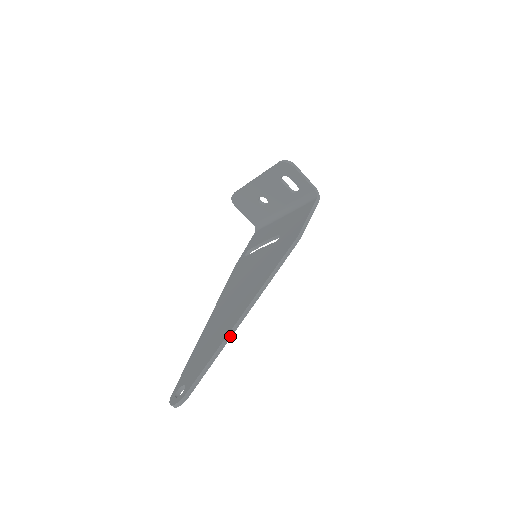
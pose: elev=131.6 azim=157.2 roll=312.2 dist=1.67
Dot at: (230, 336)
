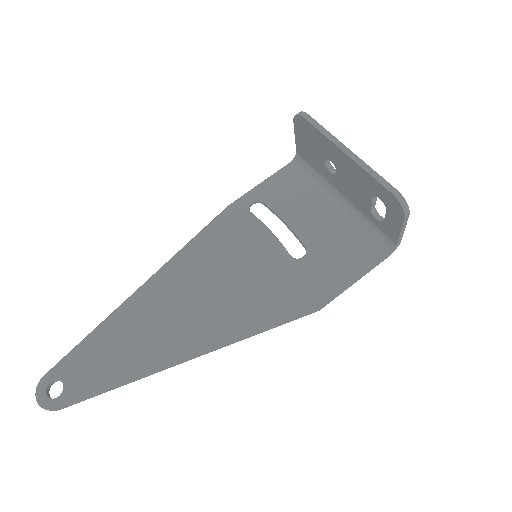
Dot at: (148, 375)
